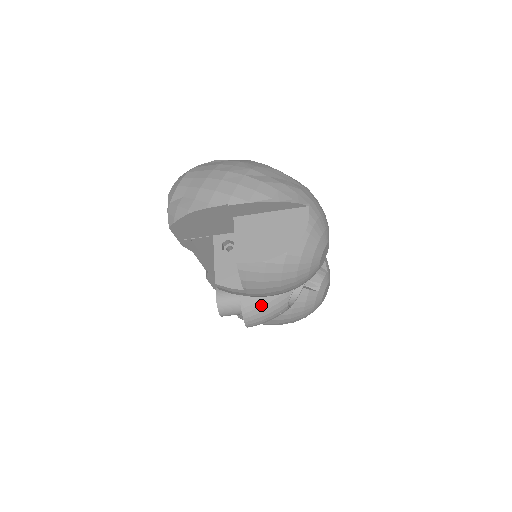
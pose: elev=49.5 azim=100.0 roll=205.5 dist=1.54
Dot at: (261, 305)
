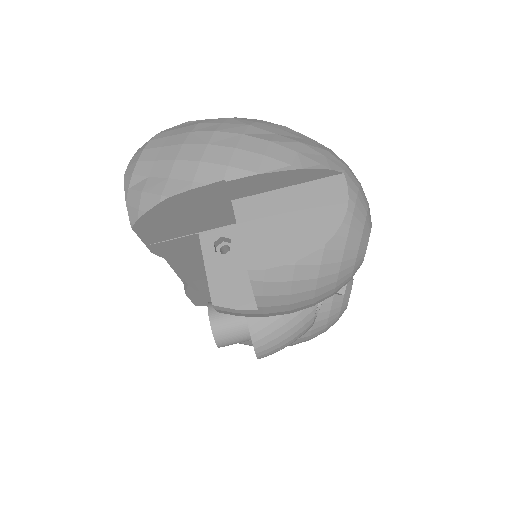
Dot at: (279, 326)
